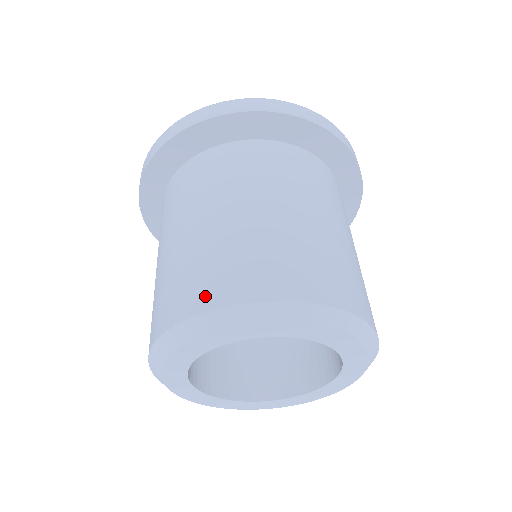
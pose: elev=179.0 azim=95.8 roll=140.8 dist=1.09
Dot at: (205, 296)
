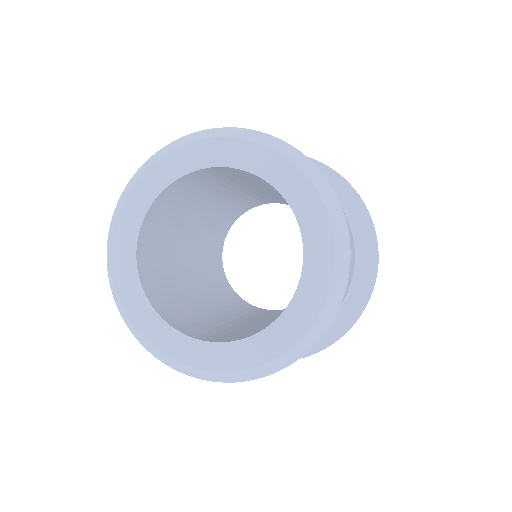
Dot at: occluded
